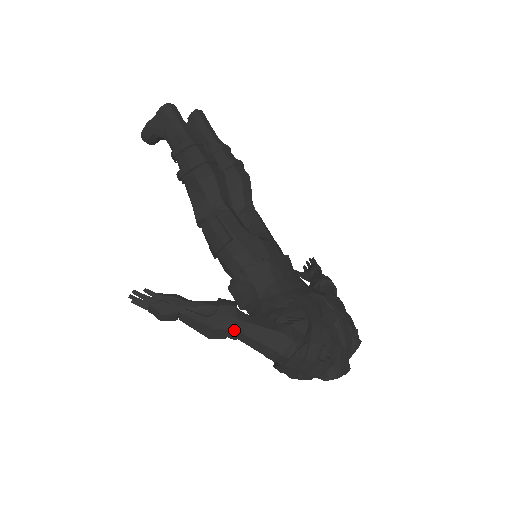
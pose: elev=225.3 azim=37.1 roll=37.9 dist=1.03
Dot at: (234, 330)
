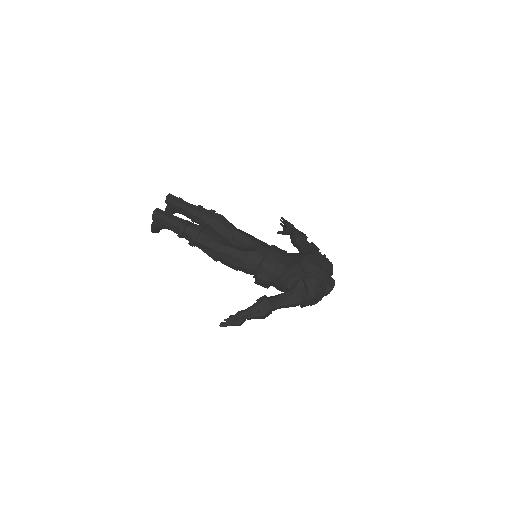
Dot at: (273, 309)
